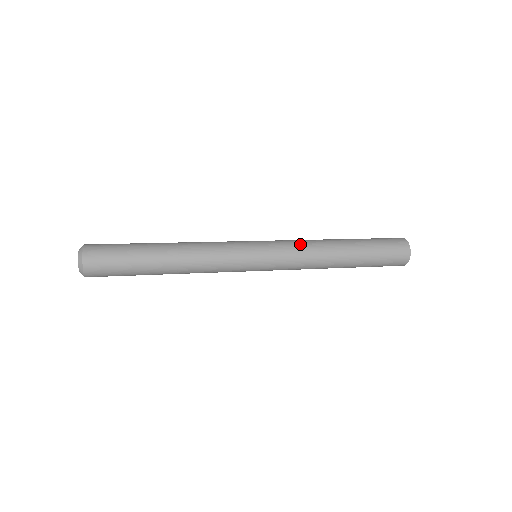
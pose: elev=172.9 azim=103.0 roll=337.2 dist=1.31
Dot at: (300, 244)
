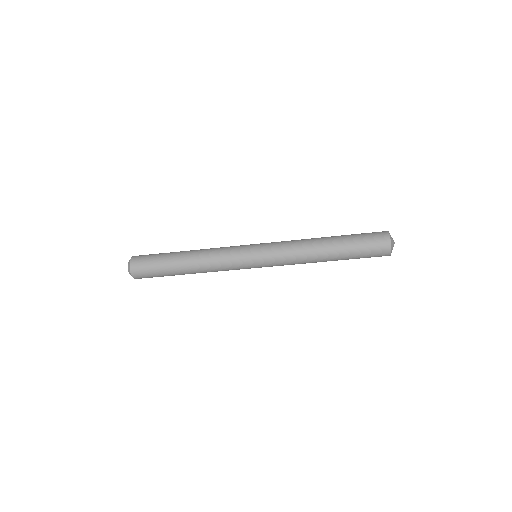
Dot at: (289, 243)
